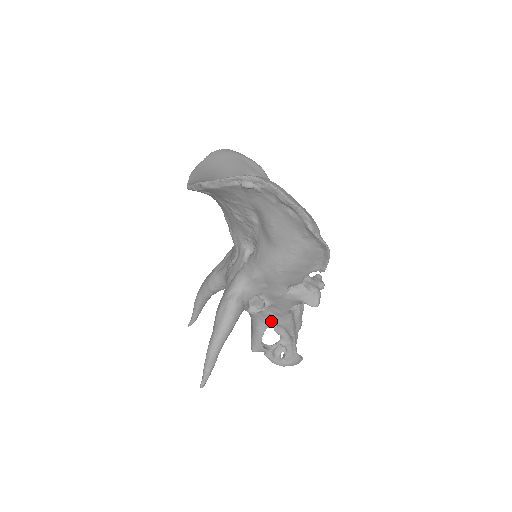
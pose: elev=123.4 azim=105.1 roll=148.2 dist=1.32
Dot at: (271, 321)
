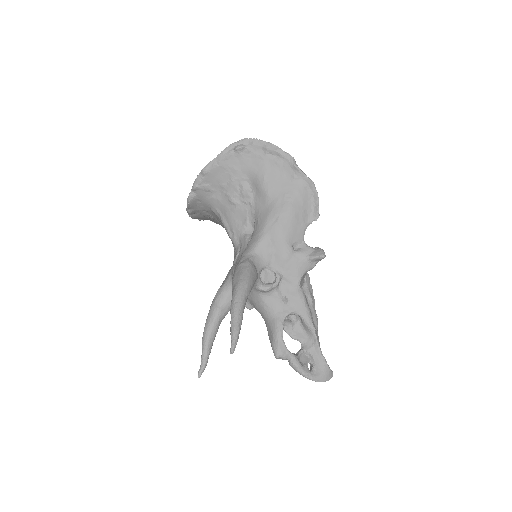
Dot at: (287, 307)
